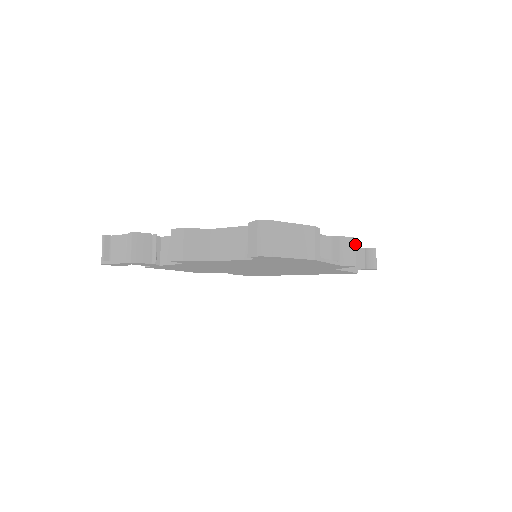
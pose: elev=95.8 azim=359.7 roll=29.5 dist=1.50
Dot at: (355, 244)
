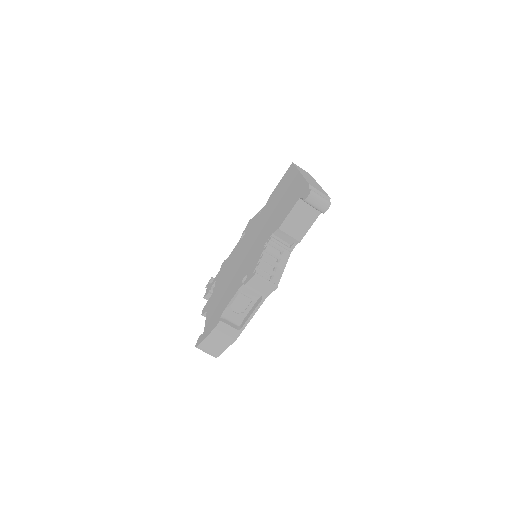
Dot at: (259, 278)
